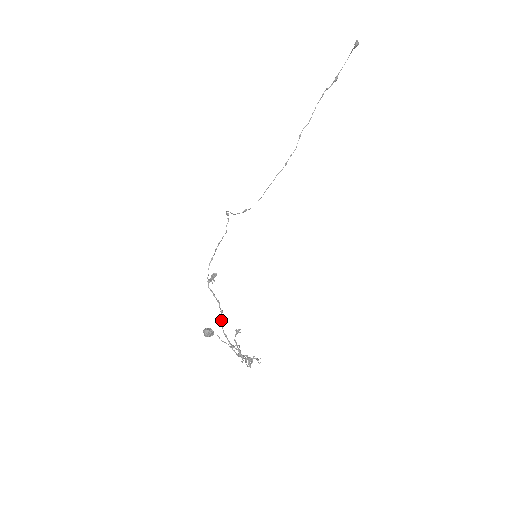
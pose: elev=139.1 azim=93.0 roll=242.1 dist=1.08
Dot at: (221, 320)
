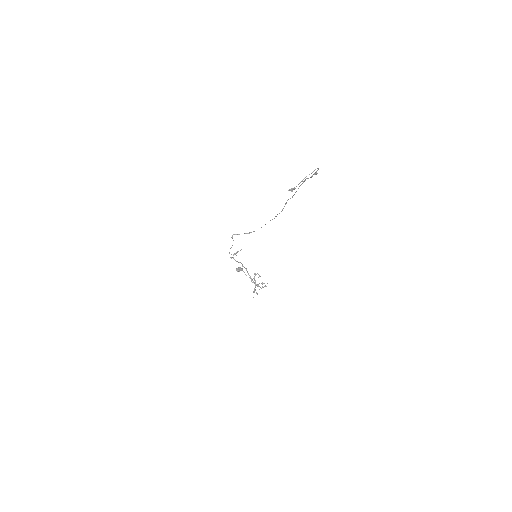
Dot at: (245, 268)
